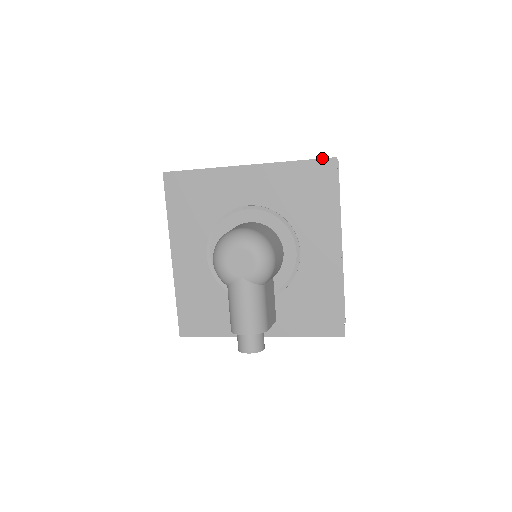
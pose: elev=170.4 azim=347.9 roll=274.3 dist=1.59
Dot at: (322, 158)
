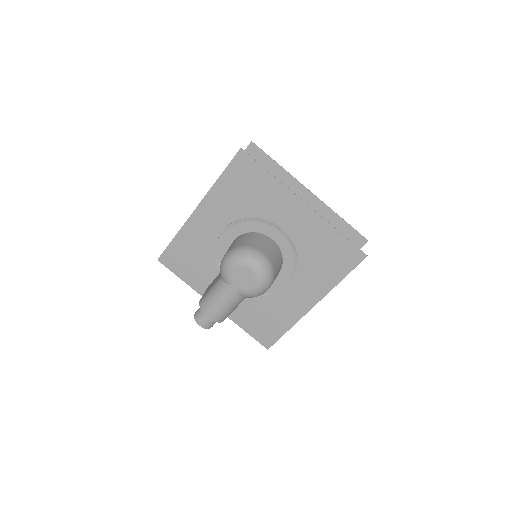
Dot at: (358, 248)
